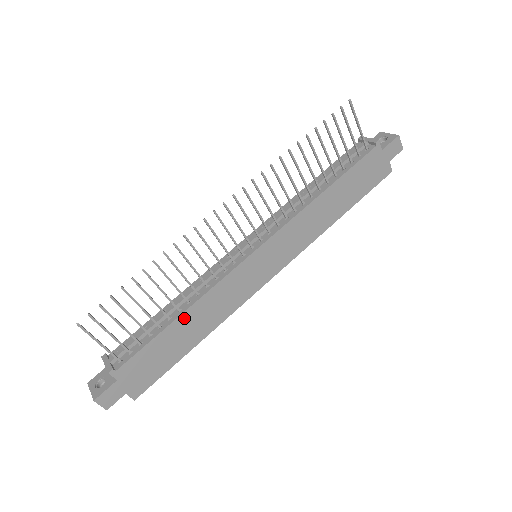
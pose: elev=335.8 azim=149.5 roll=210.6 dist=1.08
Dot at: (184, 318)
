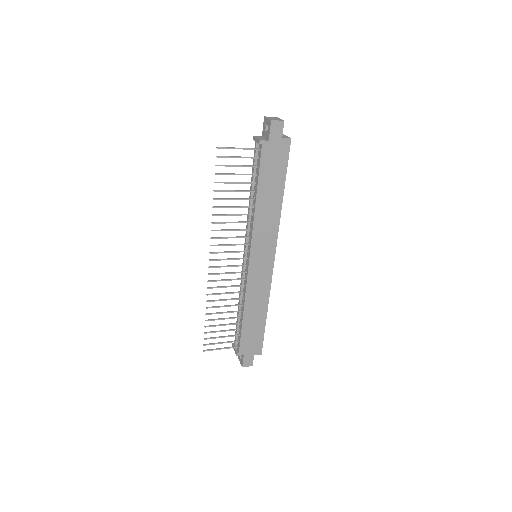
Dot at: (246, 313)
